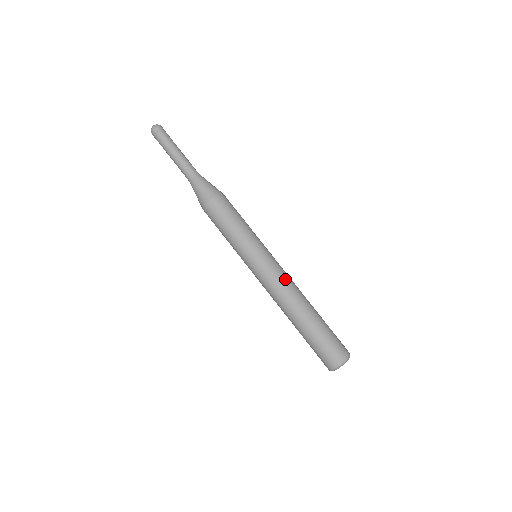
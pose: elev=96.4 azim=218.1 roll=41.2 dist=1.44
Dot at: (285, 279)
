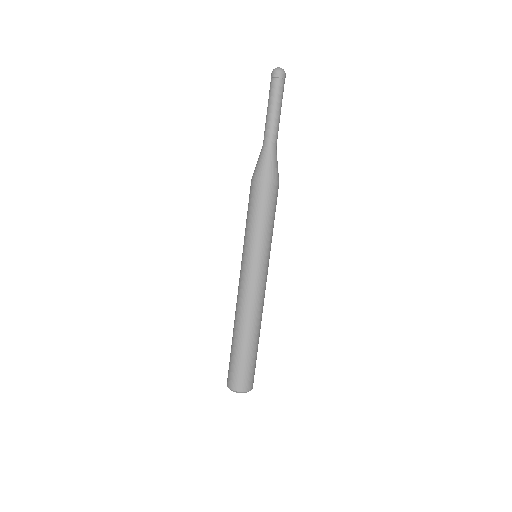
Dot at: (260, 296)
